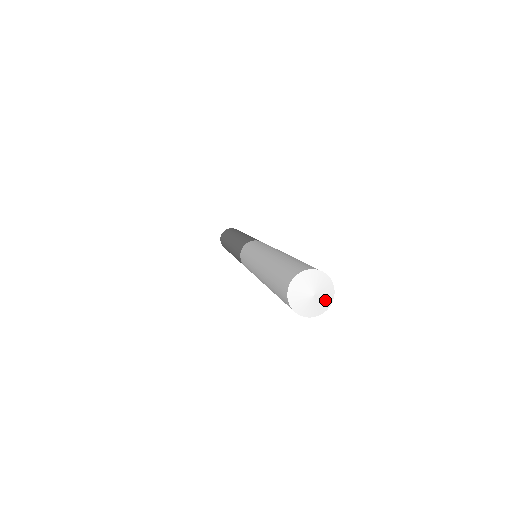
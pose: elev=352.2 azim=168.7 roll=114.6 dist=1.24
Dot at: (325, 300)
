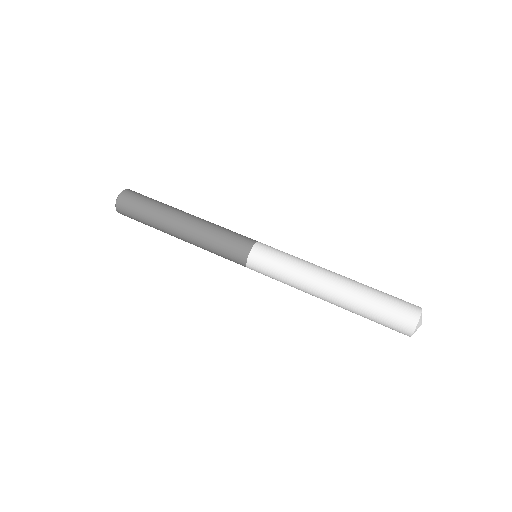
Dot at: occluded
